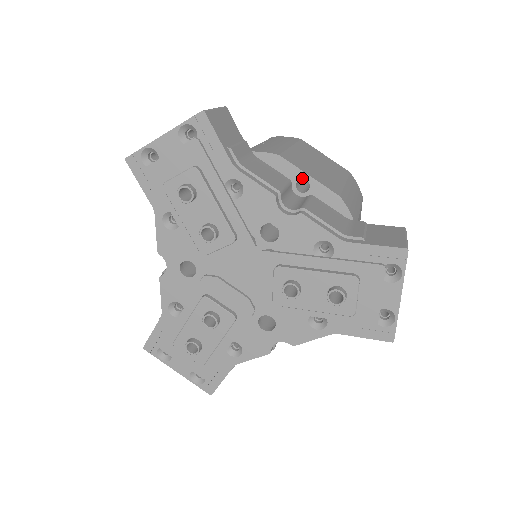
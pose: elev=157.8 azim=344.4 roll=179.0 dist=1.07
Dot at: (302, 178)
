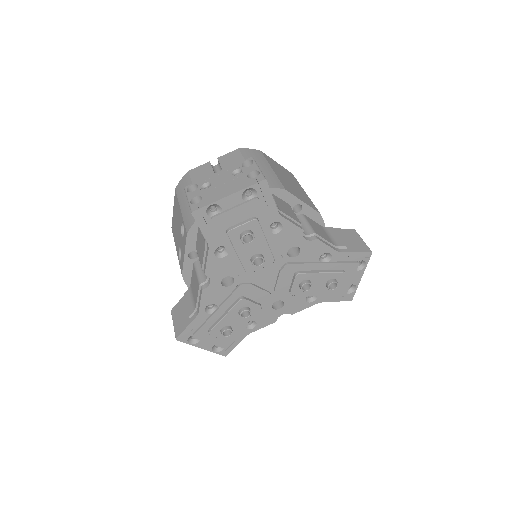
Dot at: occluded
